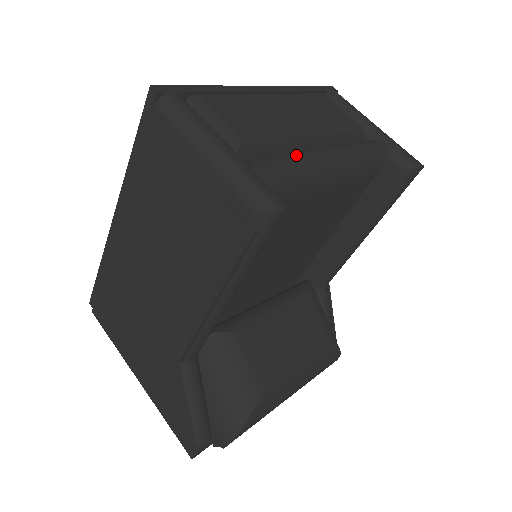
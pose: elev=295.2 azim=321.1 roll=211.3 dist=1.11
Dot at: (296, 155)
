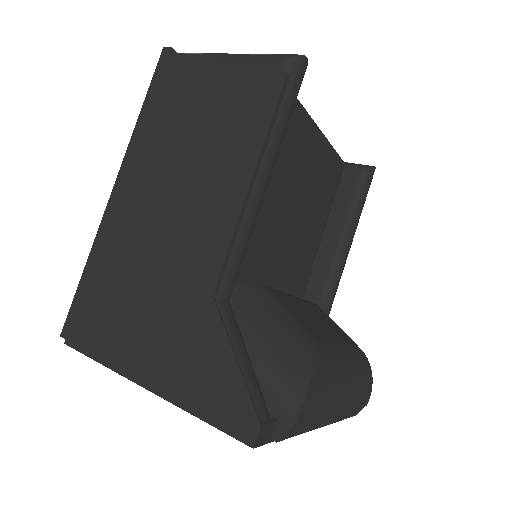
Dot at: occluded
